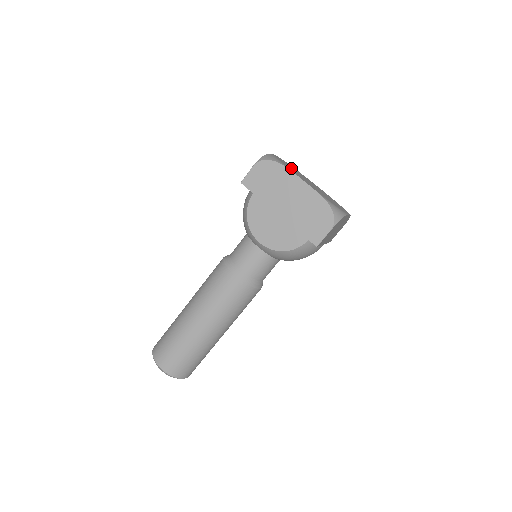
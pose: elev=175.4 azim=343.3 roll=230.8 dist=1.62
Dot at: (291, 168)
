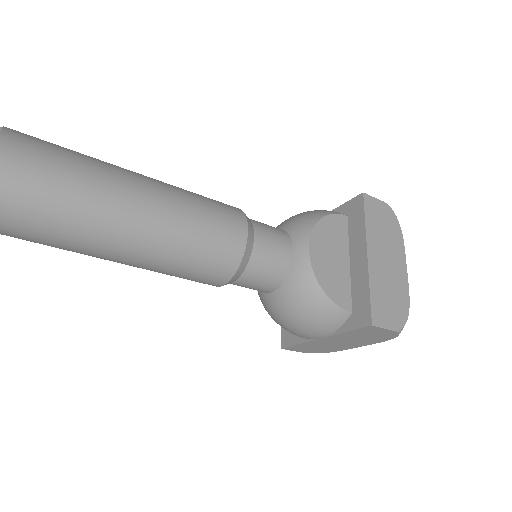
Dot at: occluded
